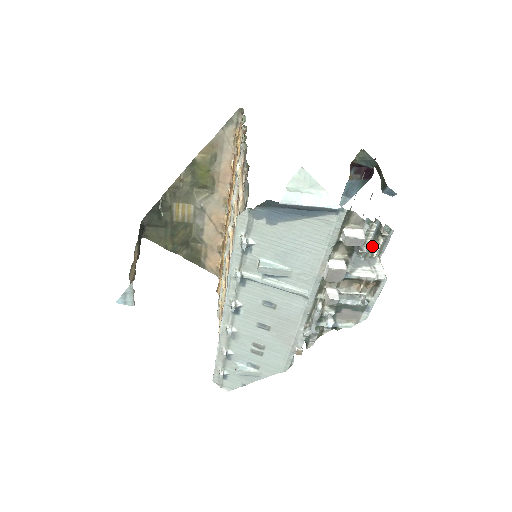
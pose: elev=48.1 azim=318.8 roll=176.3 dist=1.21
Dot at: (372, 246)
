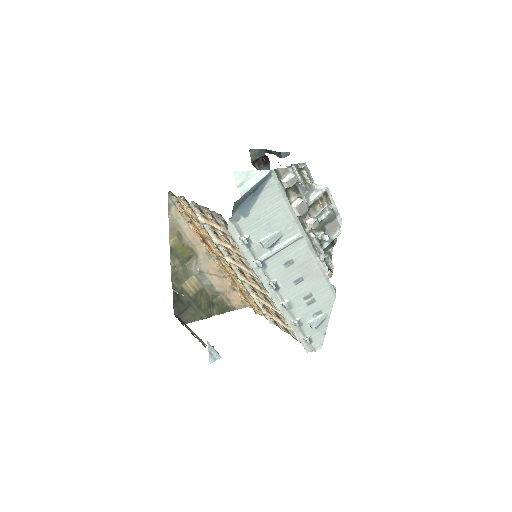
Dot at: (304, 180)
